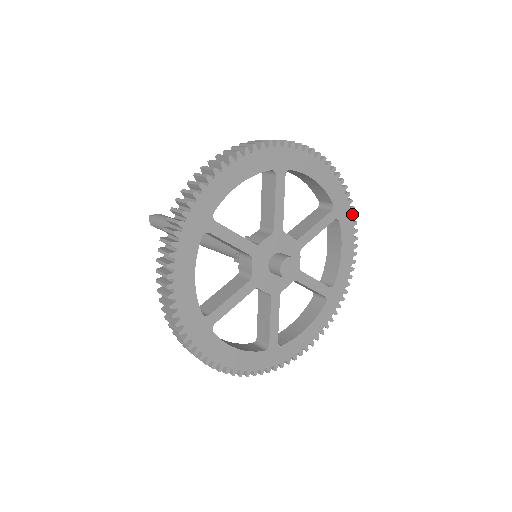
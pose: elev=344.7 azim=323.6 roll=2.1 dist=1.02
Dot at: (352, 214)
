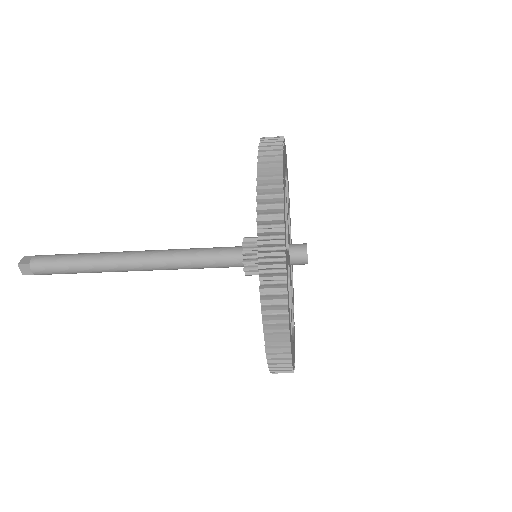
Dot at: occluded
